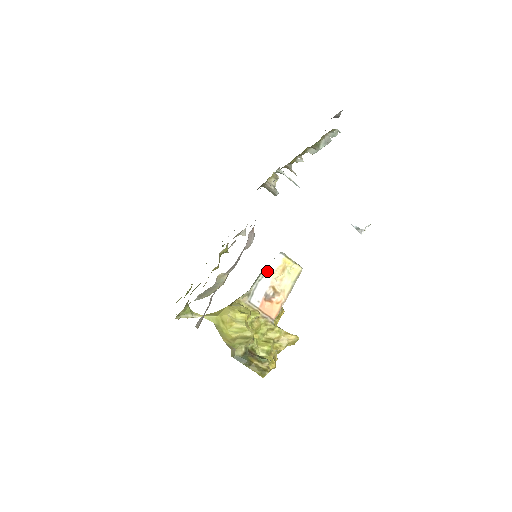
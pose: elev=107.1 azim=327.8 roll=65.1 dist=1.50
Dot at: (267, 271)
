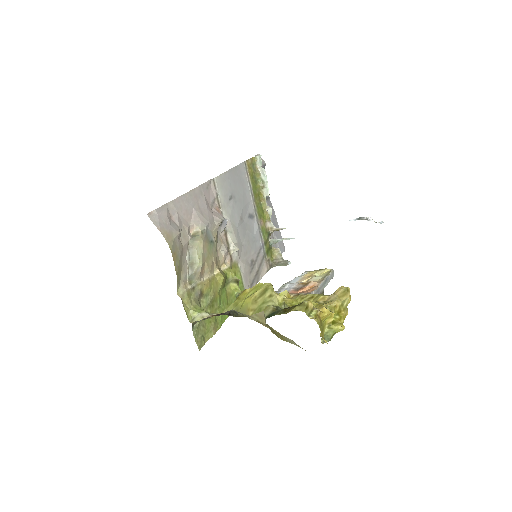
Dot at: (292, 282)
